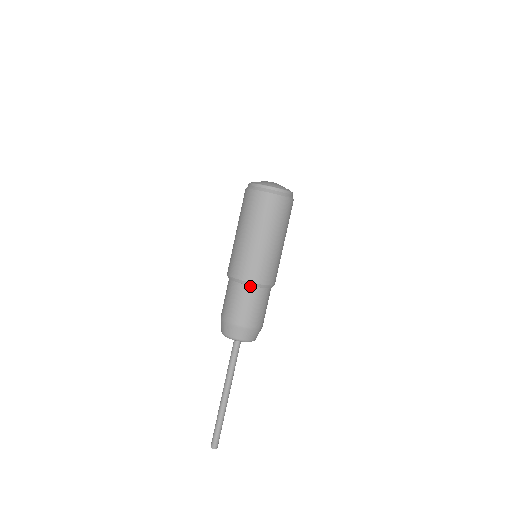
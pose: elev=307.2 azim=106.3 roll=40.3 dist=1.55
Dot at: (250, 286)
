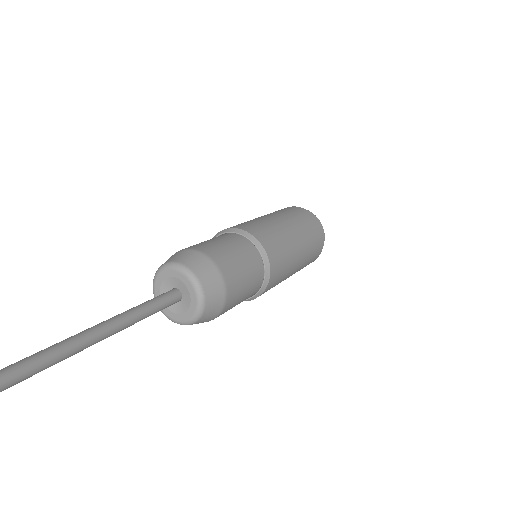
Dot at: (243, 237)
